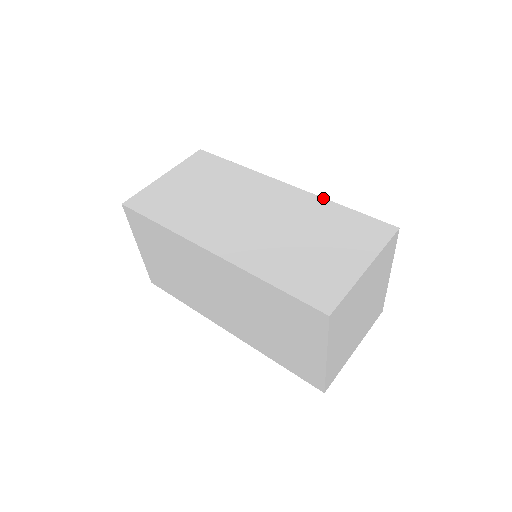
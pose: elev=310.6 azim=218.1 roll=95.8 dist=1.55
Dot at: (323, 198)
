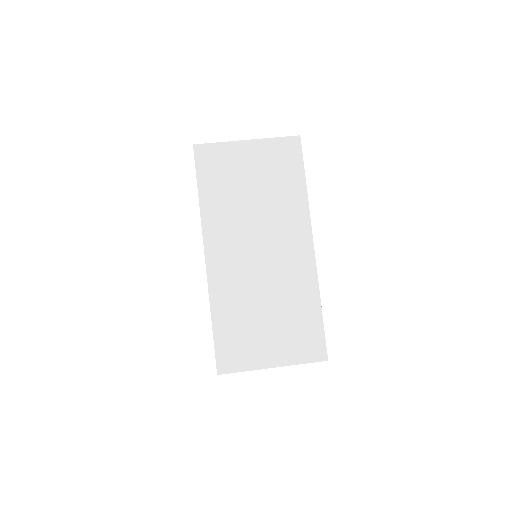
Dot at: (318, 286)
